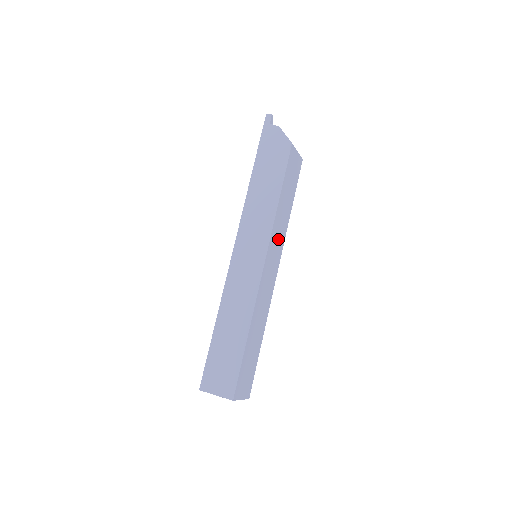
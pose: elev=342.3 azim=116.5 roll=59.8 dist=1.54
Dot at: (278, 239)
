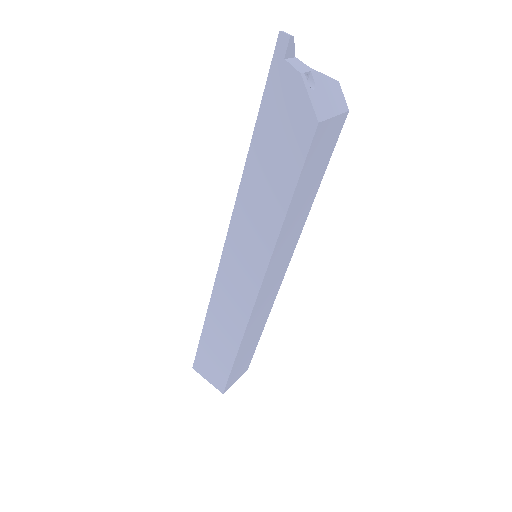
Dot at: (286, 246)
